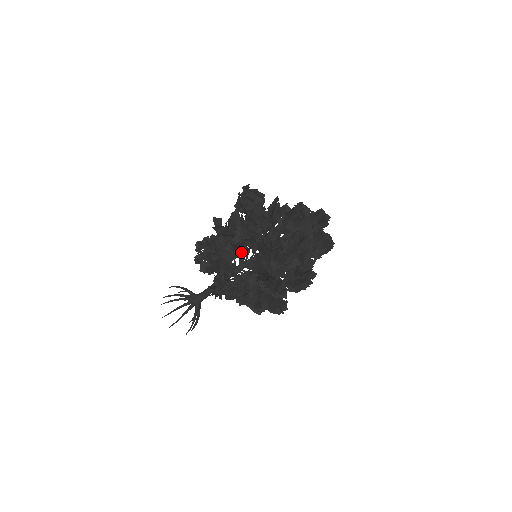
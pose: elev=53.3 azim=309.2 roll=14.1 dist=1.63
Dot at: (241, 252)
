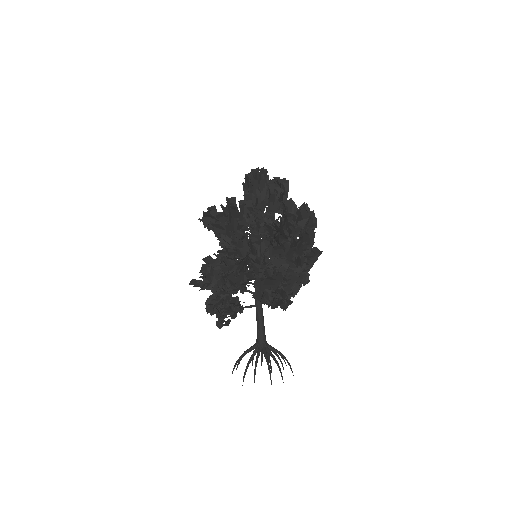
Dot at: occluded
